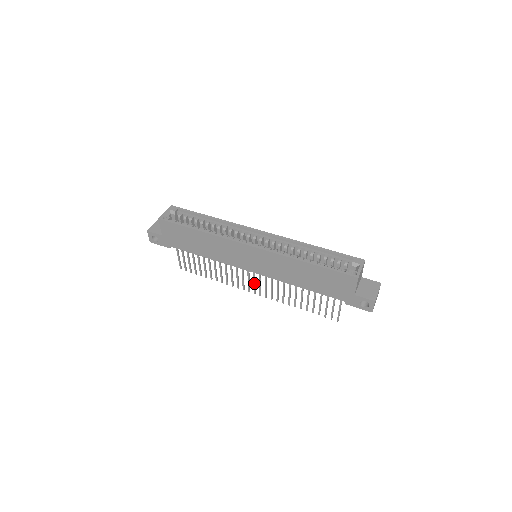
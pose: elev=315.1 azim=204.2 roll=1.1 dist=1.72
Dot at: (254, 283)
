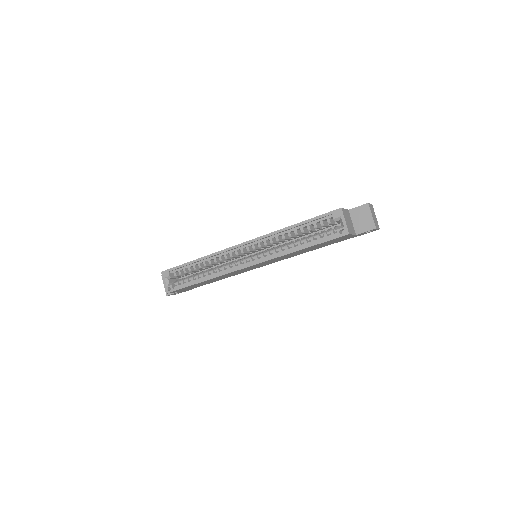
Dot at: occluded
